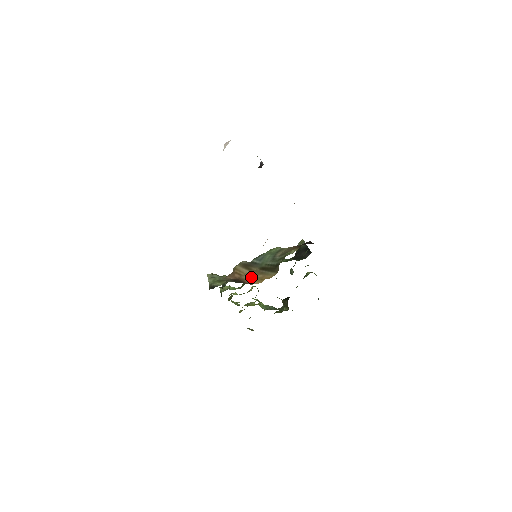
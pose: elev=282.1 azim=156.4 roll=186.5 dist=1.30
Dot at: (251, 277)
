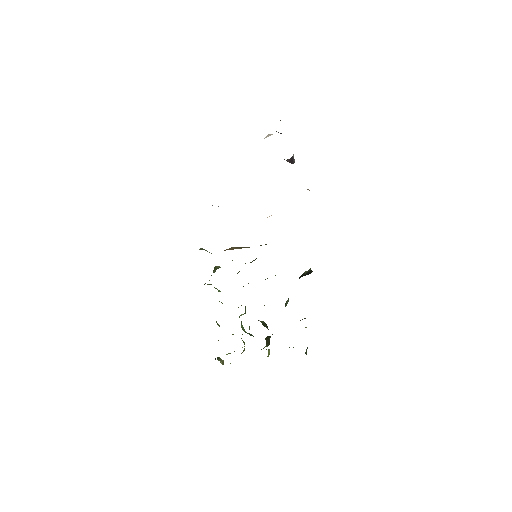
Dot at: occluded
